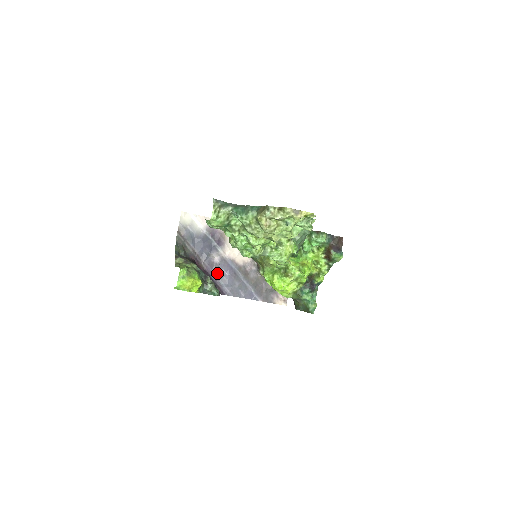
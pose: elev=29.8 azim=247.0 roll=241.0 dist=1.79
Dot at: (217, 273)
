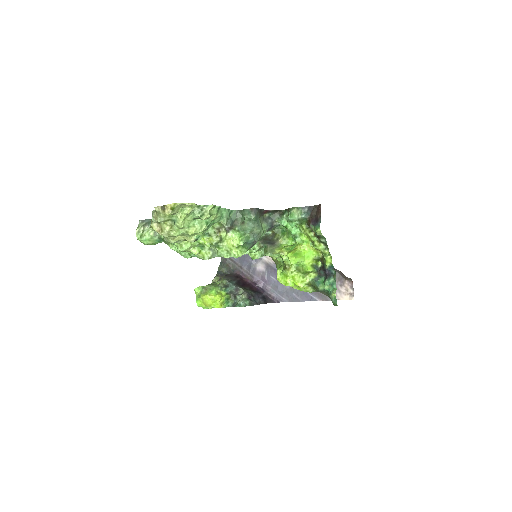
Dot at: (266, 281)
